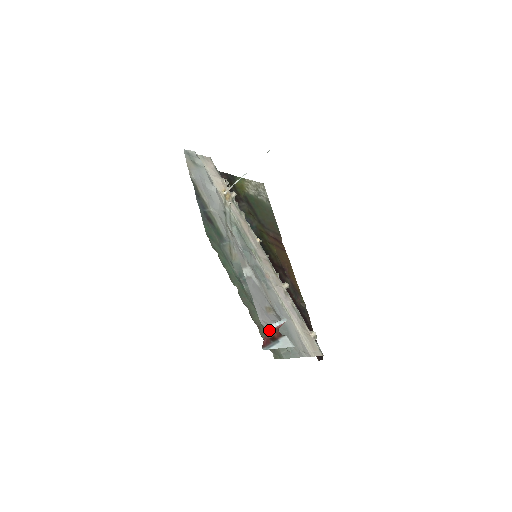
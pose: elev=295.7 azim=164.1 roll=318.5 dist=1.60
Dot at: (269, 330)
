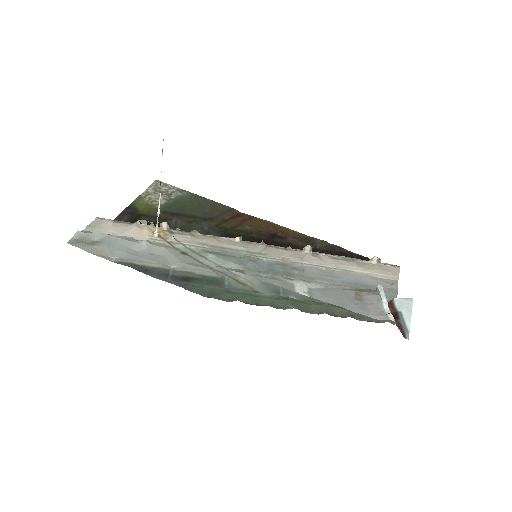
Dot at: (392, 317)
